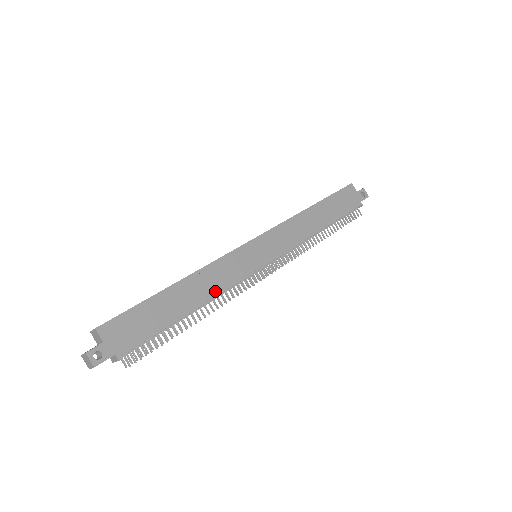
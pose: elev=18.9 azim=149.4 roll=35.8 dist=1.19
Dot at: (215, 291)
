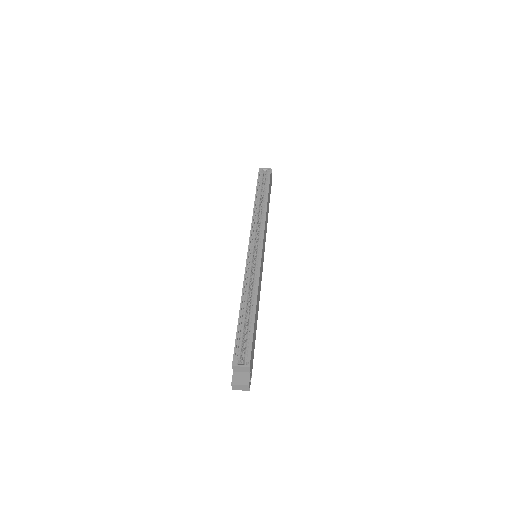
Dot at: (259, 299)
